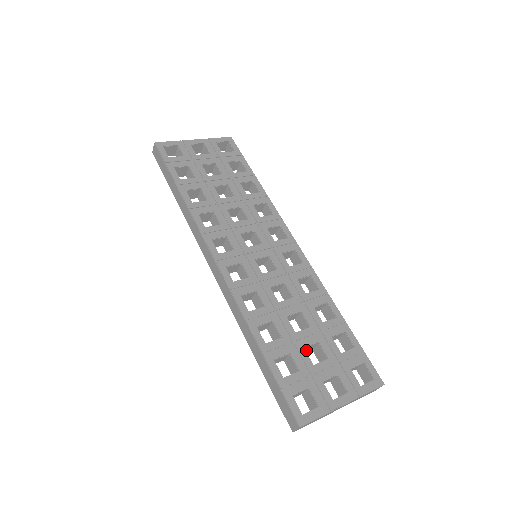
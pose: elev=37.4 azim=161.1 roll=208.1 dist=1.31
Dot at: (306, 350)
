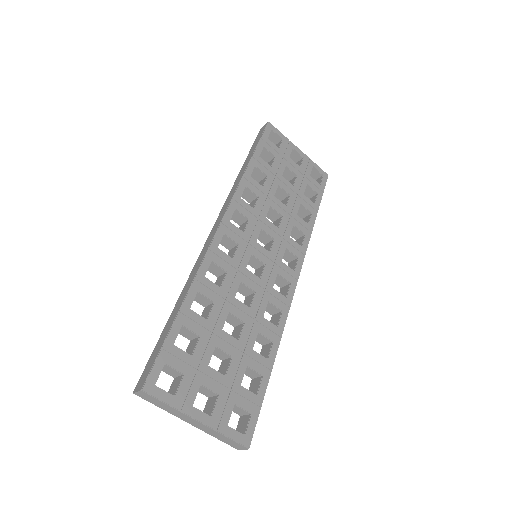
Dot at: (217, 354)
